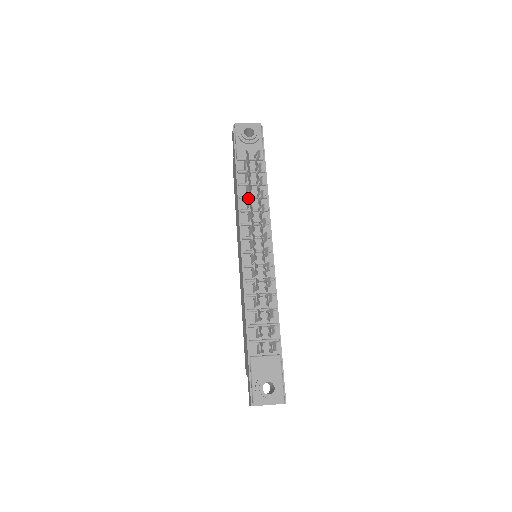
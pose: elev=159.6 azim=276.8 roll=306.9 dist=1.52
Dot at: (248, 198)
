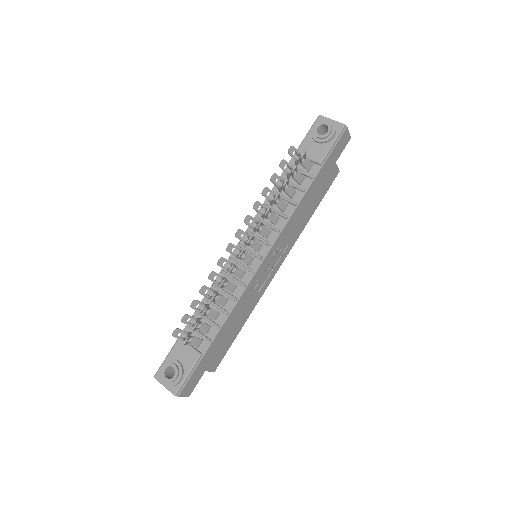
Dot at: (275, 196)
